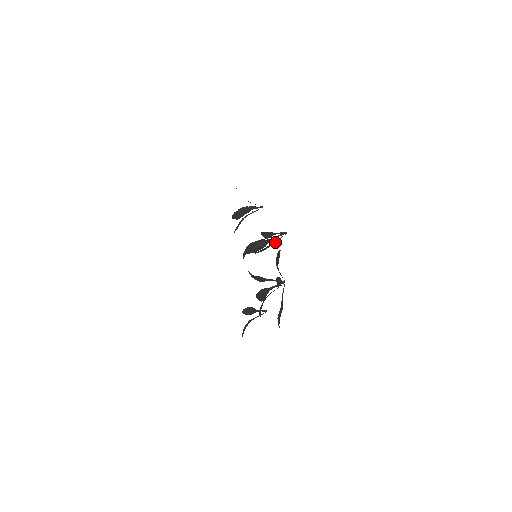
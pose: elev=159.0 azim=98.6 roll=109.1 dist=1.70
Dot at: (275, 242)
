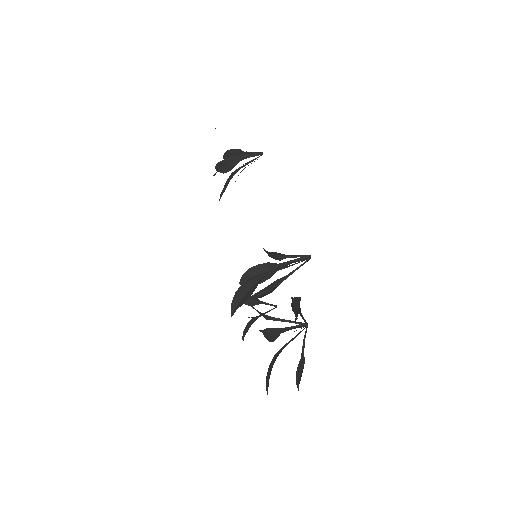
Dot at: (289, 275)
